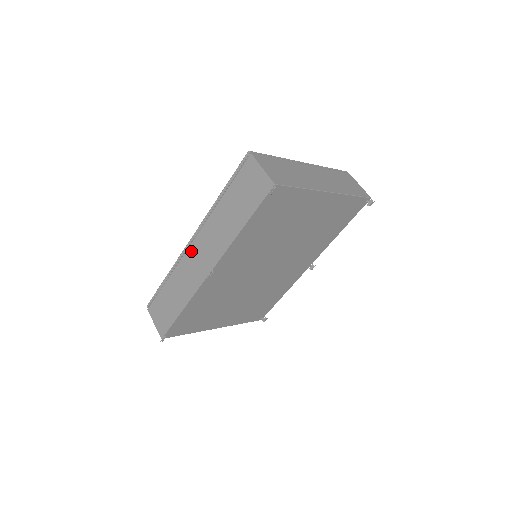
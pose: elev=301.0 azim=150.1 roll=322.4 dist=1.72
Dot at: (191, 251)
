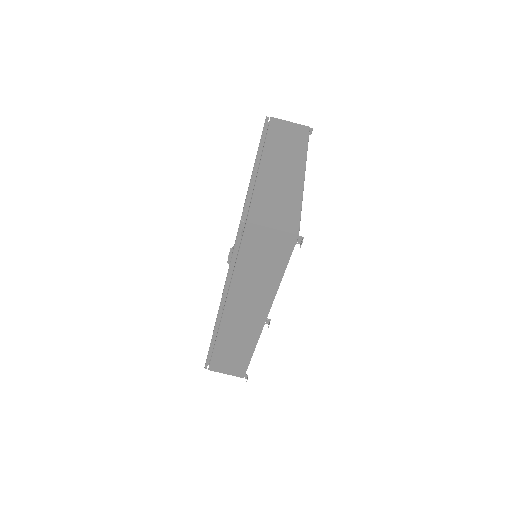
Dot at: (228, 317)
